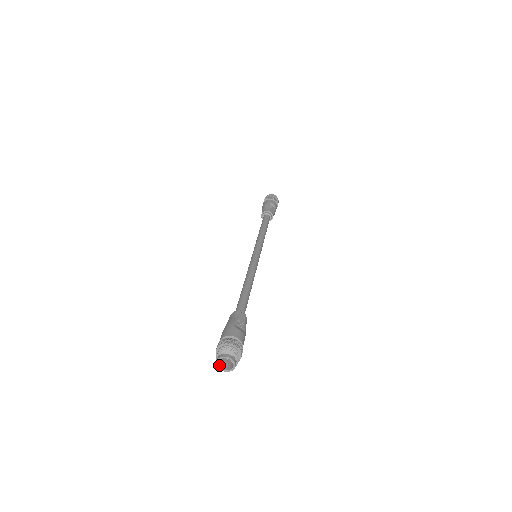
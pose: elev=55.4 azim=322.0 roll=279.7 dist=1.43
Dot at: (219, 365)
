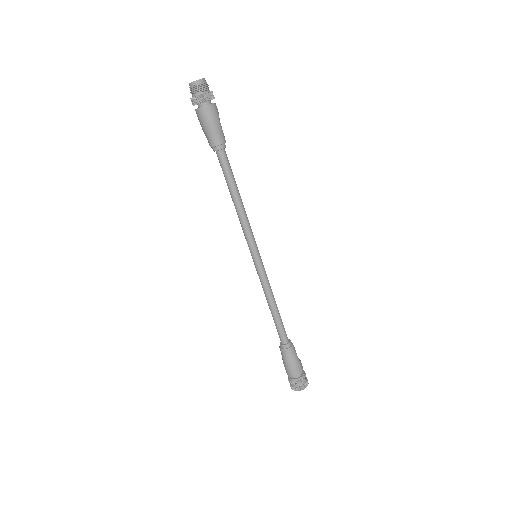
Dot at: (191, 85)
